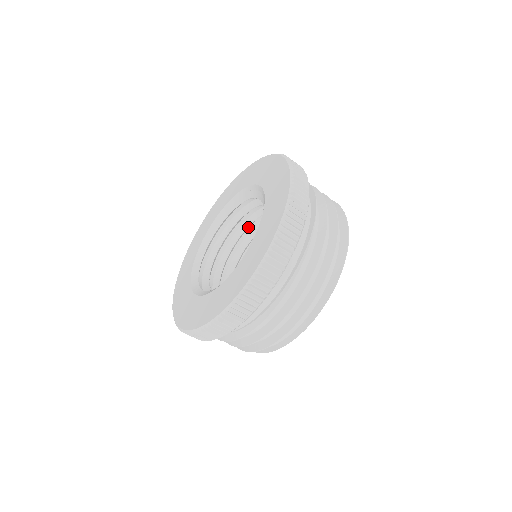
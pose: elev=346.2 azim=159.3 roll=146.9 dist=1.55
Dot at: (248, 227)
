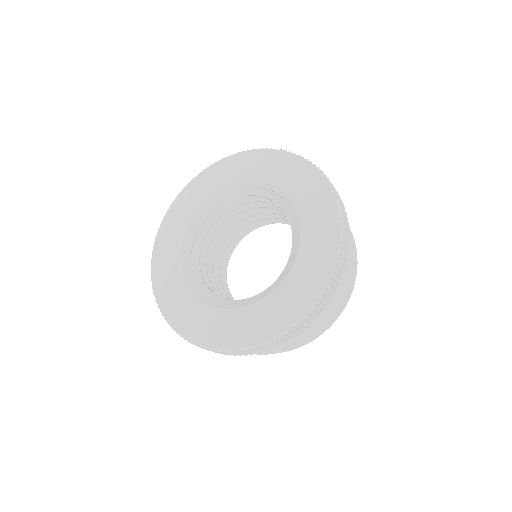
Dot at: (234, 214)
